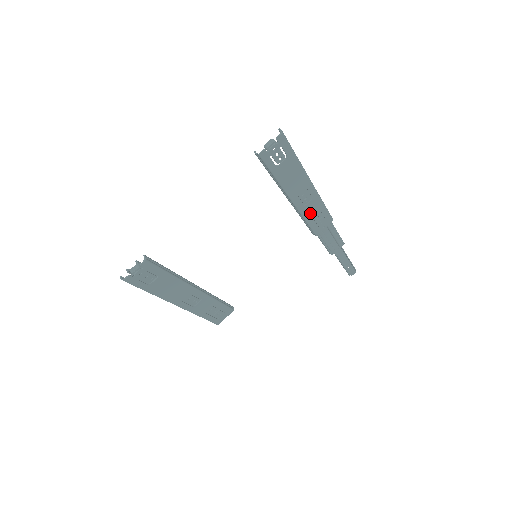
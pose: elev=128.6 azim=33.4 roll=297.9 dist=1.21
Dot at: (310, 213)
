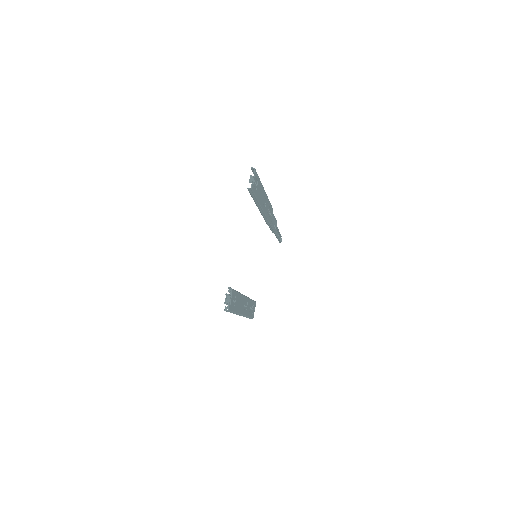
Dot at: (267, 211)
